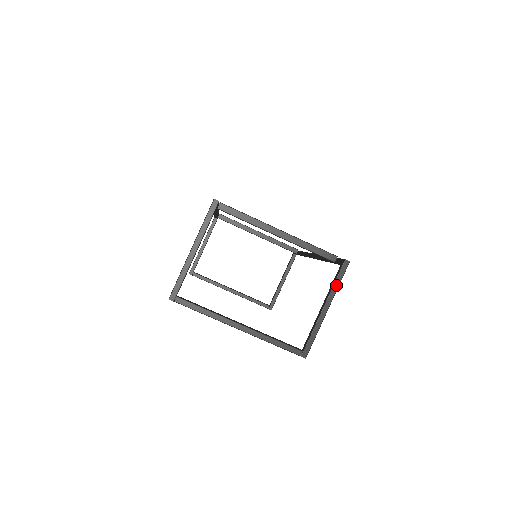
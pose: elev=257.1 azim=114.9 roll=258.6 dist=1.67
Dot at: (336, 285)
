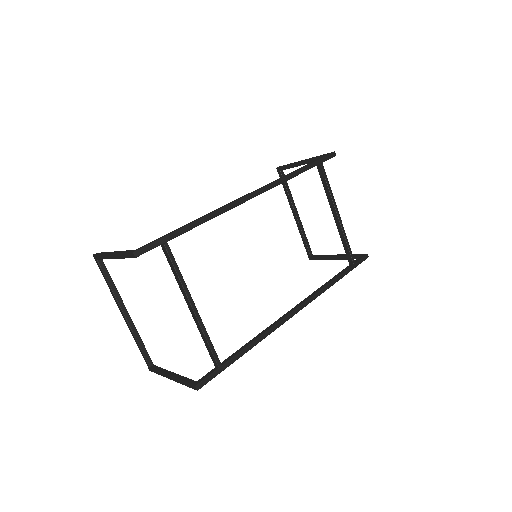
Dot at: (182, 383)
